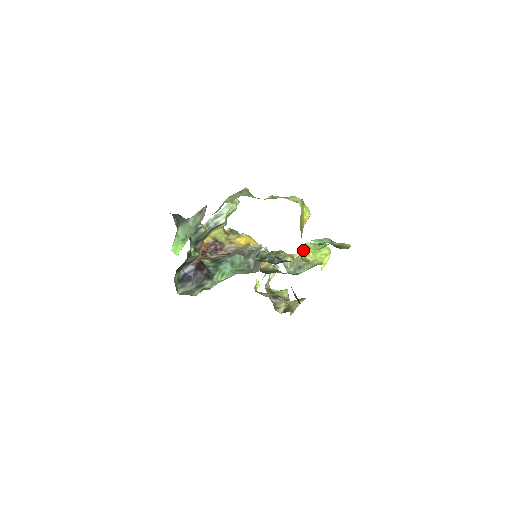
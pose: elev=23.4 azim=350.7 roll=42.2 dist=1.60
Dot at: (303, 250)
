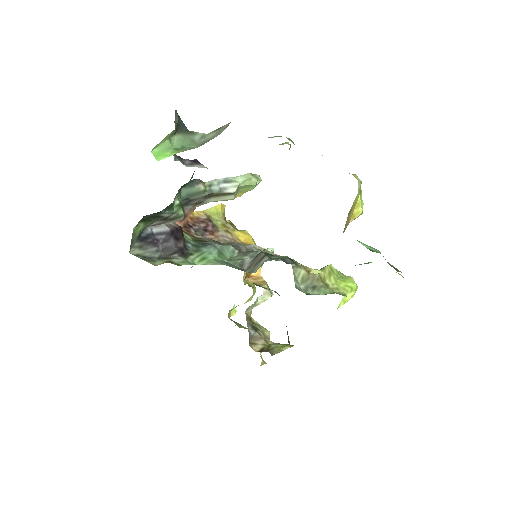
Dot at: (324, 269)
